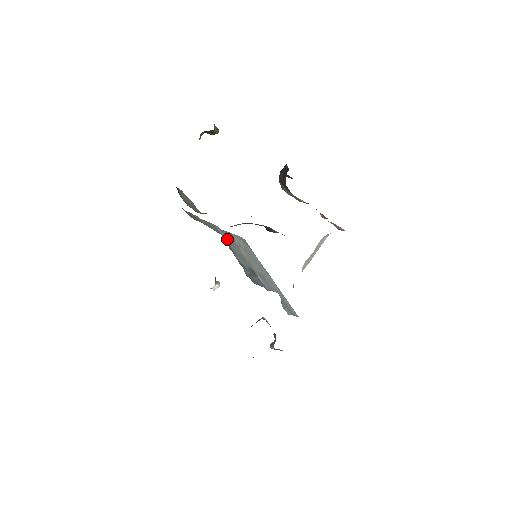
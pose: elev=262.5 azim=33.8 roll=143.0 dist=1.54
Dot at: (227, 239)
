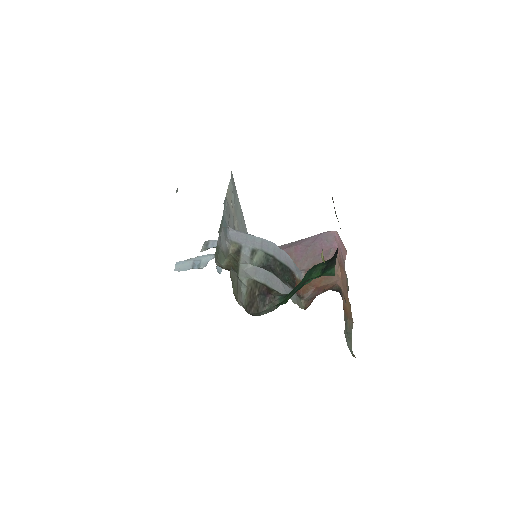
Dot at: (229, 222)
